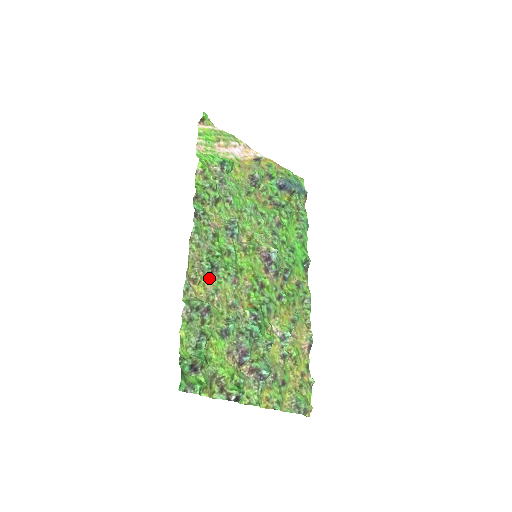
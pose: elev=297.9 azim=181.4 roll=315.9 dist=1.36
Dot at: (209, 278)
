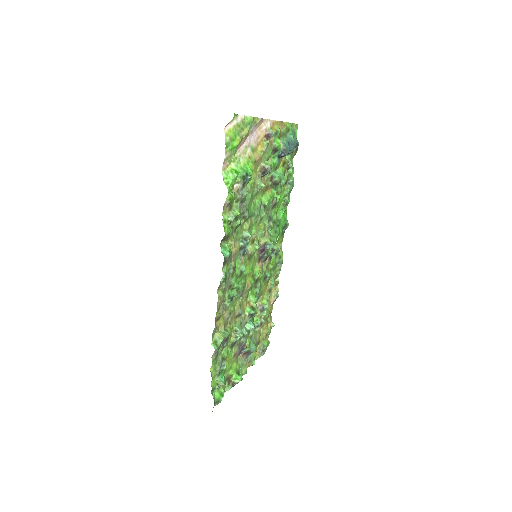
Dot at: (227, 308)
